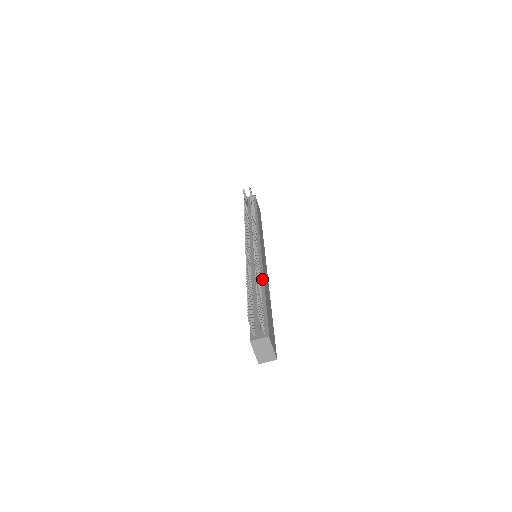
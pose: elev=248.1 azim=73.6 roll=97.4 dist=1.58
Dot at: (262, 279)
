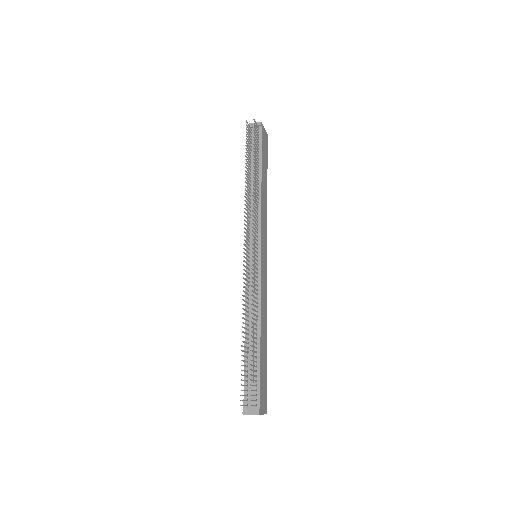
Dot at: (259, 317)
